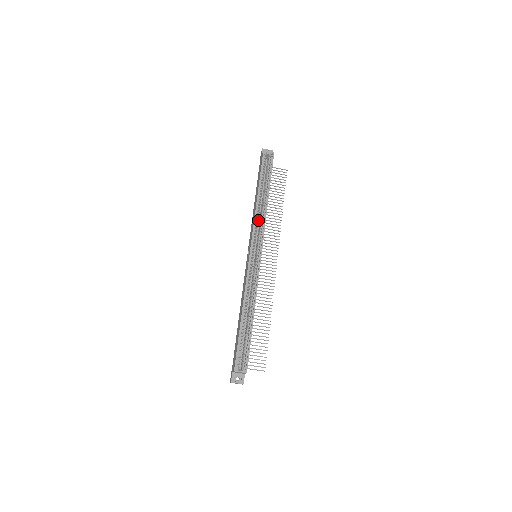
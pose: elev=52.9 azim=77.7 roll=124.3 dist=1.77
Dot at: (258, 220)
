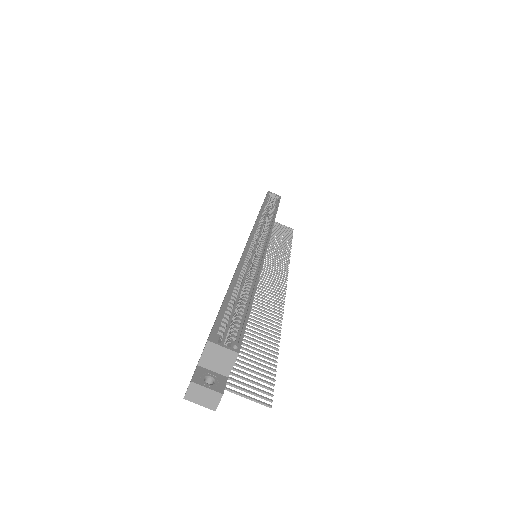
Dot at: (259, 233)
